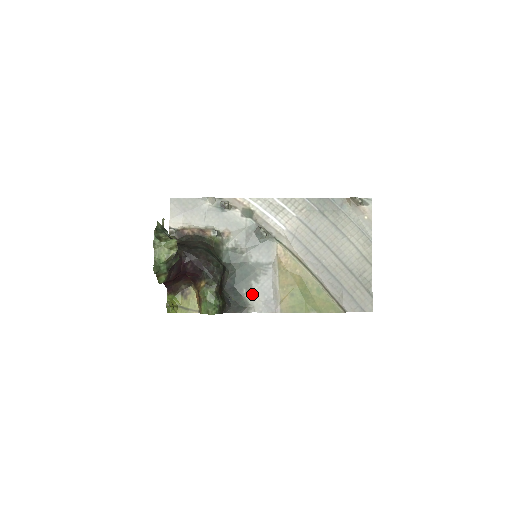
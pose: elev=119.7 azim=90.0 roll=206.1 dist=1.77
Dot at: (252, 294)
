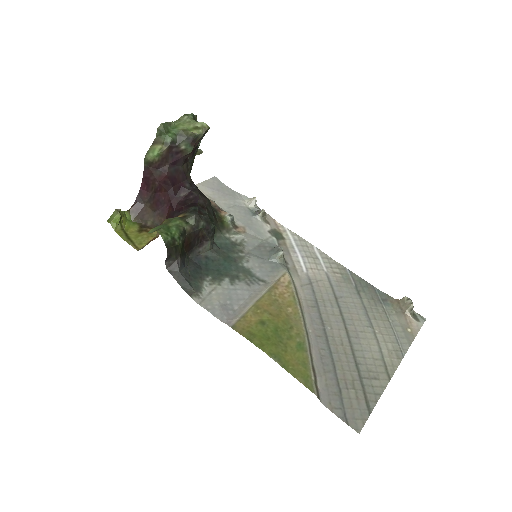
Dot at: (214, 288)
